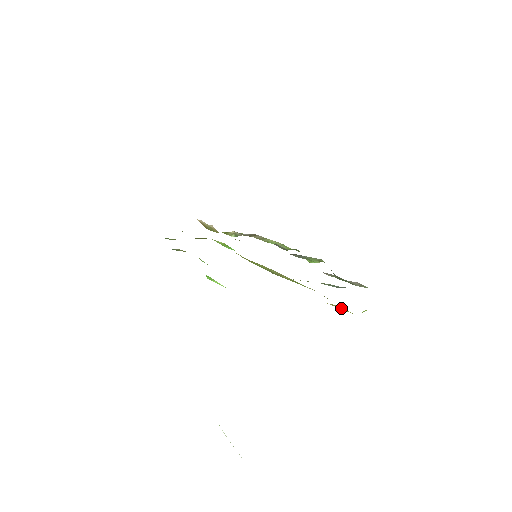
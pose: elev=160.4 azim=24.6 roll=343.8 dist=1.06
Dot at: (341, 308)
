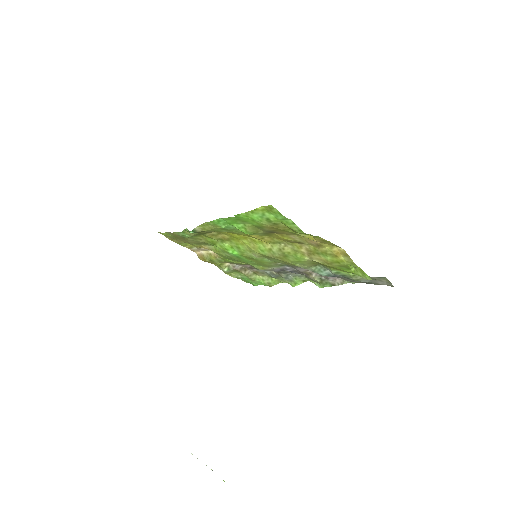
Dot at: (337, 253)
